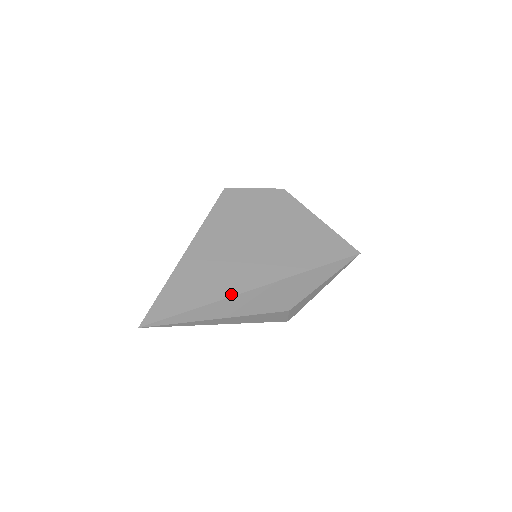
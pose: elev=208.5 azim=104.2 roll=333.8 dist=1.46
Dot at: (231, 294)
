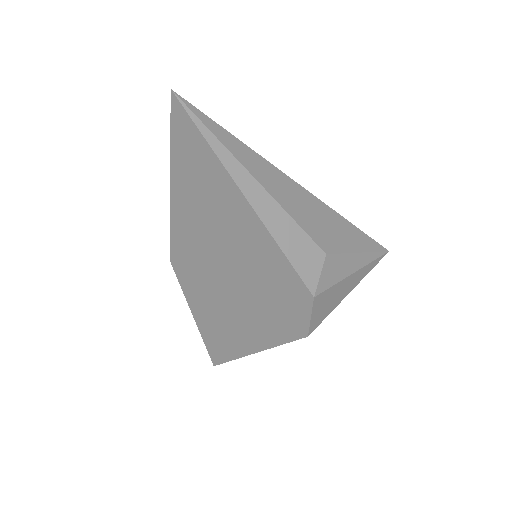
Dot at: (274, 168)
